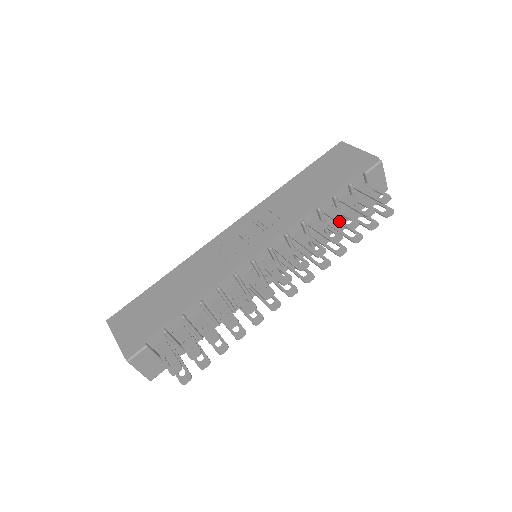
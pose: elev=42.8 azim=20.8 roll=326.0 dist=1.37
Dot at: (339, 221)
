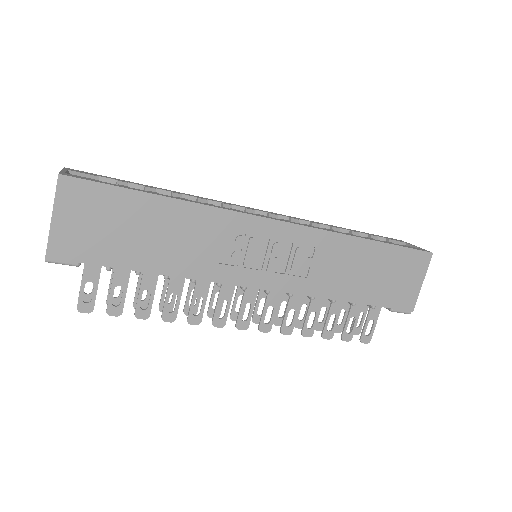
Dot at: (328, 320)
